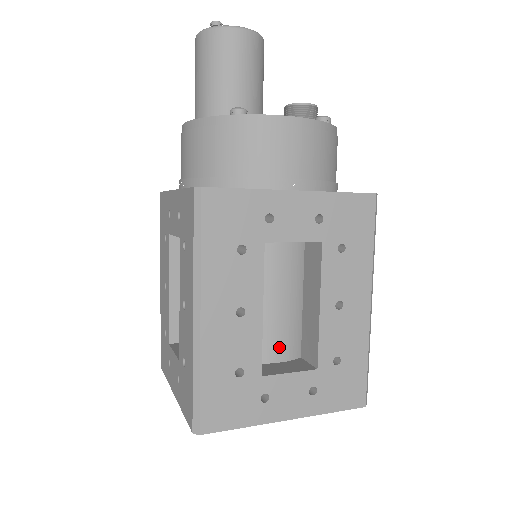
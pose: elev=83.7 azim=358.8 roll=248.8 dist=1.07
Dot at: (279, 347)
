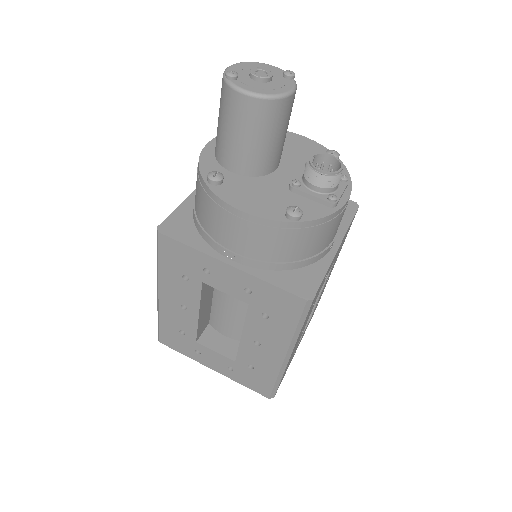
Dot at: (227, 329)
